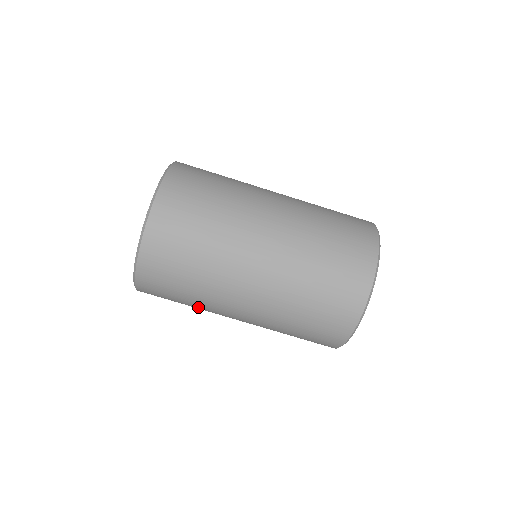
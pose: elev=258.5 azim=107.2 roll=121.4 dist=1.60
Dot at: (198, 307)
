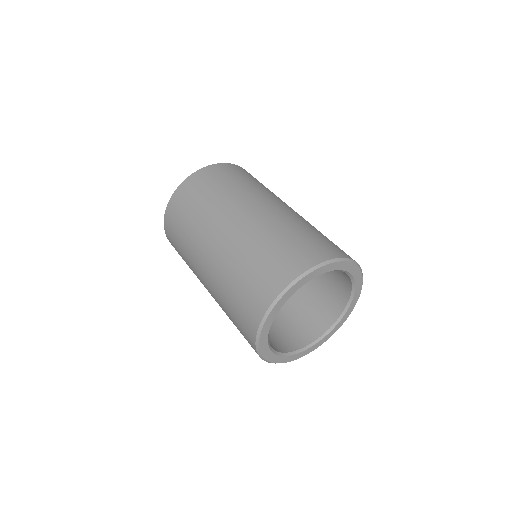
Dot at: (212, 204)
